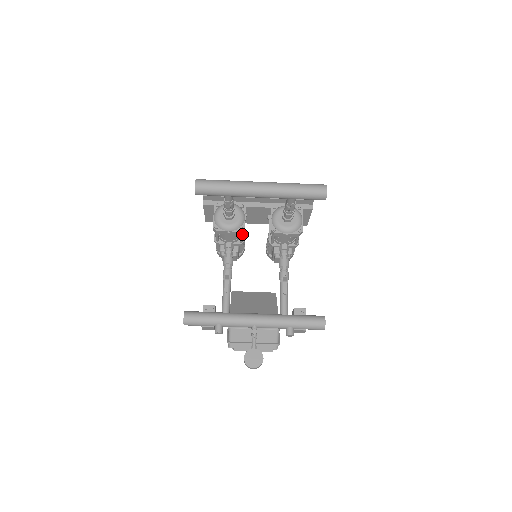
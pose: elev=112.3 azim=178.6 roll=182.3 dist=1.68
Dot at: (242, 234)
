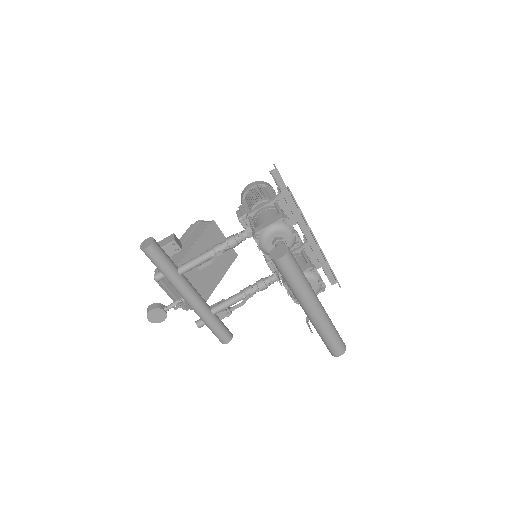
Dot at: occluded
